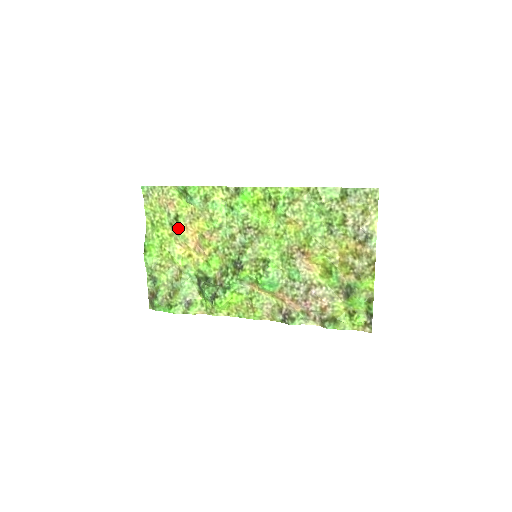
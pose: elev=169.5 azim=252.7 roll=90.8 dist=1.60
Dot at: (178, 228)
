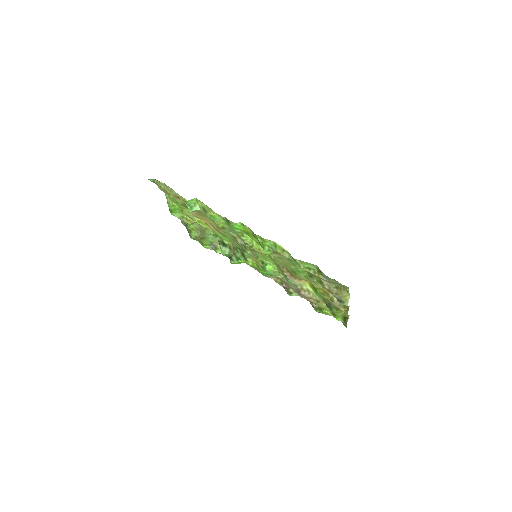
Dot at: occluded
